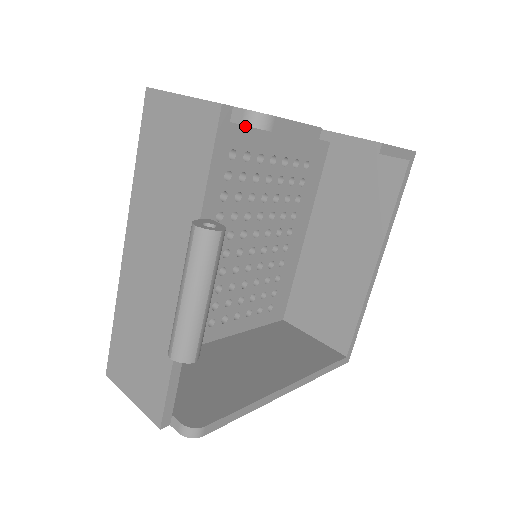
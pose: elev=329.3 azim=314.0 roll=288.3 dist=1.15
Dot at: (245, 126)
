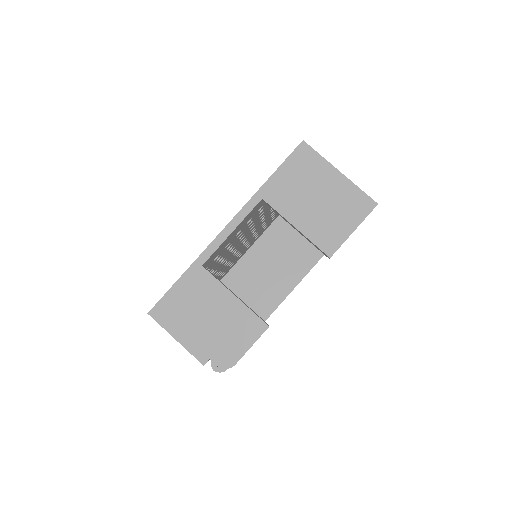
Dot at: (218, 250)
